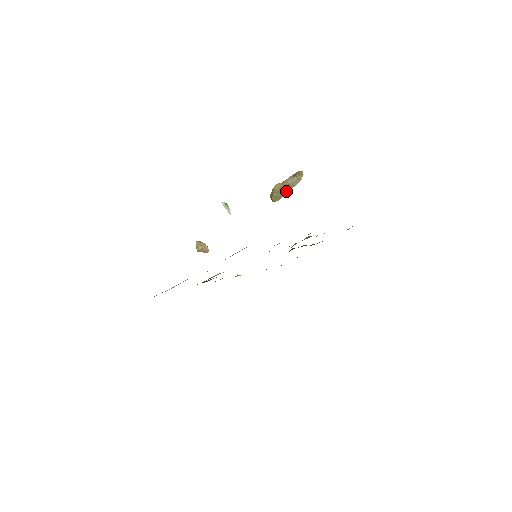
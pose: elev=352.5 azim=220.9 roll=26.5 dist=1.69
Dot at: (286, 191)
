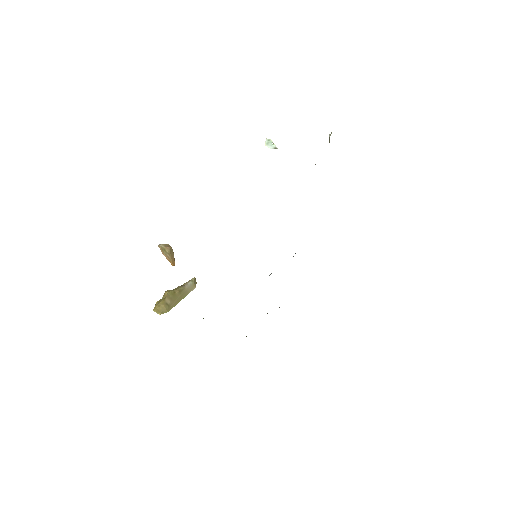
Dot at: (179, 298)
